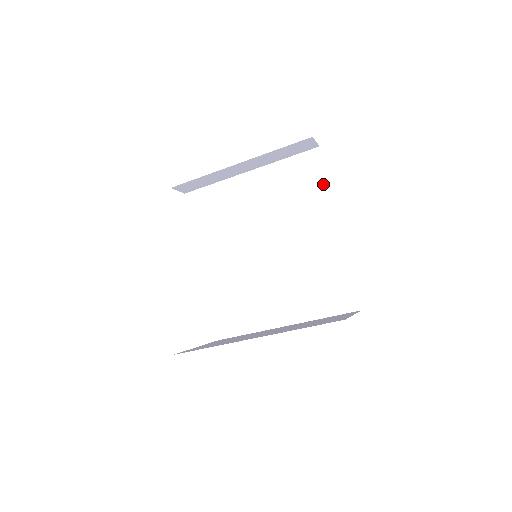
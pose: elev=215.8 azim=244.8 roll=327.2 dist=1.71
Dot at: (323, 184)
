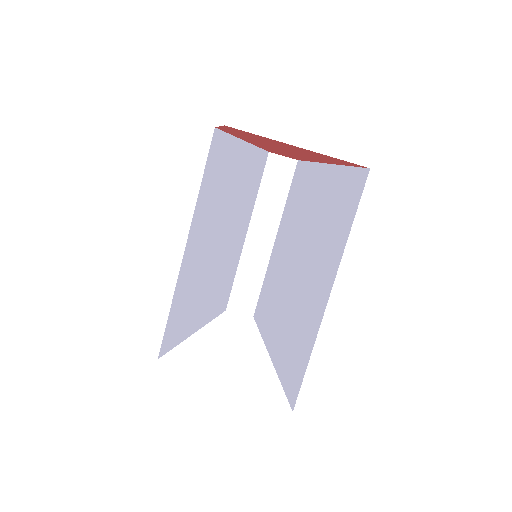
Dot at: (307, 168)
